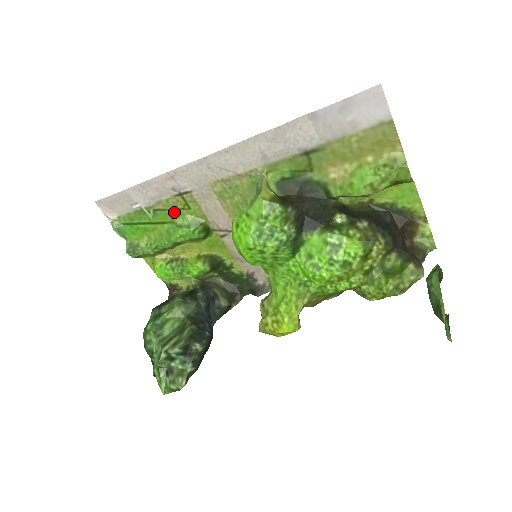
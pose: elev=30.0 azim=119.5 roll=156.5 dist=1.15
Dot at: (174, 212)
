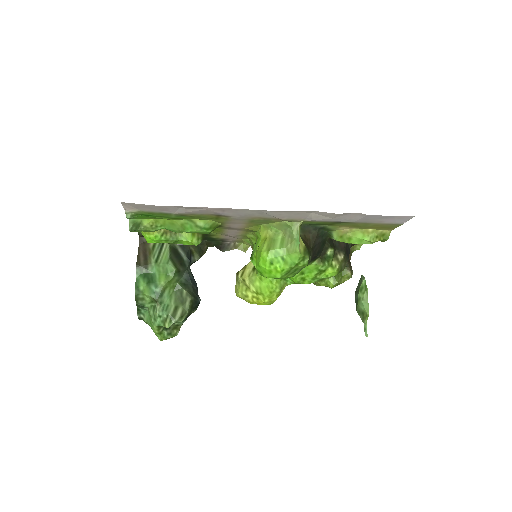
Dot at: (199, 218)
